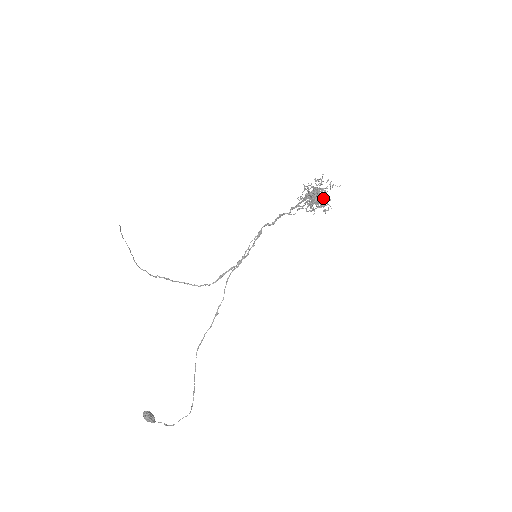
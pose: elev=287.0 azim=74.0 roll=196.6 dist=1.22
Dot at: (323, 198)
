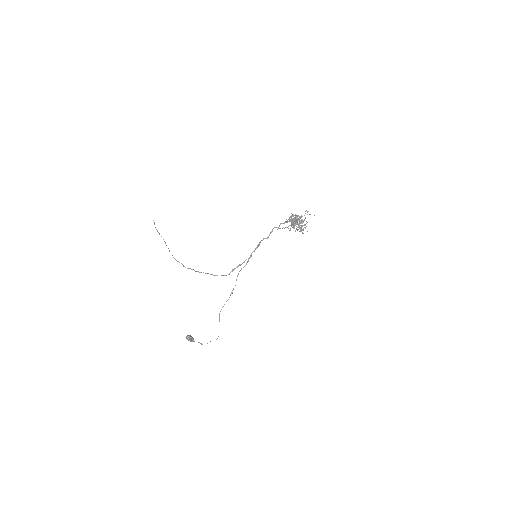
Dot at: (302, 226)
